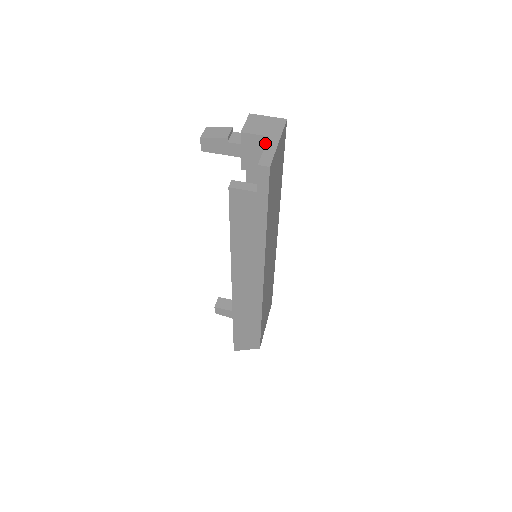
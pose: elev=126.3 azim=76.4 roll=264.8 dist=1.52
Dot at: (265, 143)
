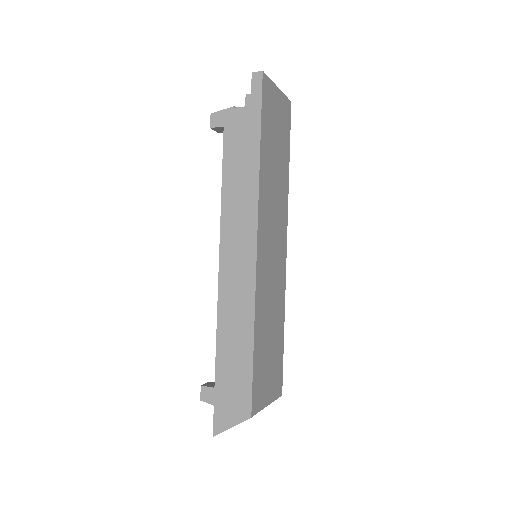
Dot at: occluded
